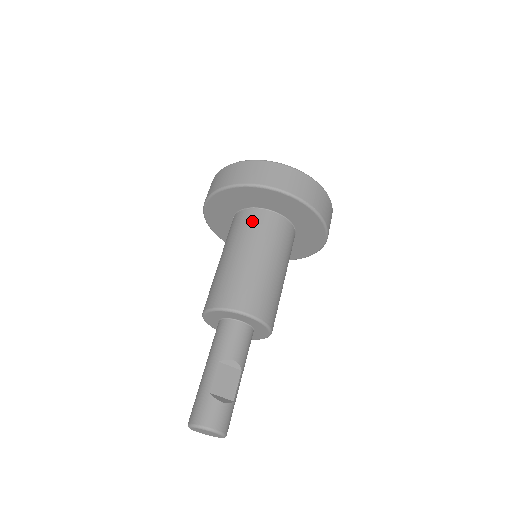
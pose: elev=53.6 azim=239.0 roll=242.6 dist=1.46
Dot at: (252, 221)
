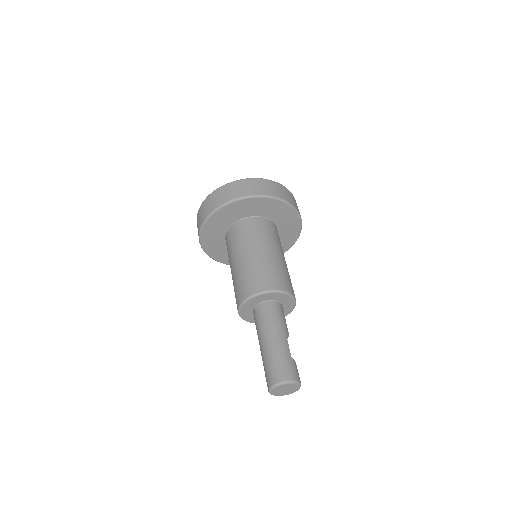
Dot at: (273, 229)
